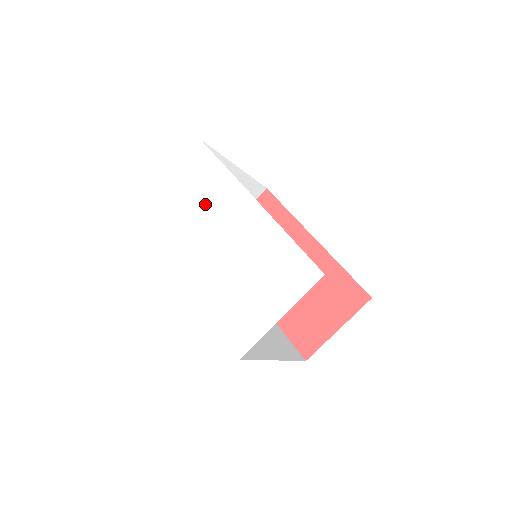
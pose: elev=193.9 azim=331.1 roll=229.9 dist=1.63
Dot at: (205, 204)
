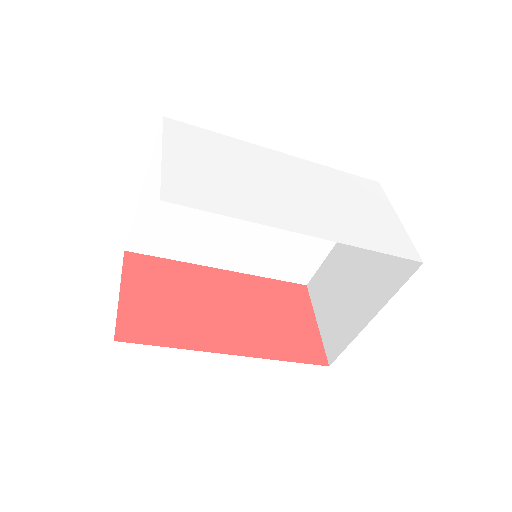
Dot at: (242, 166)
